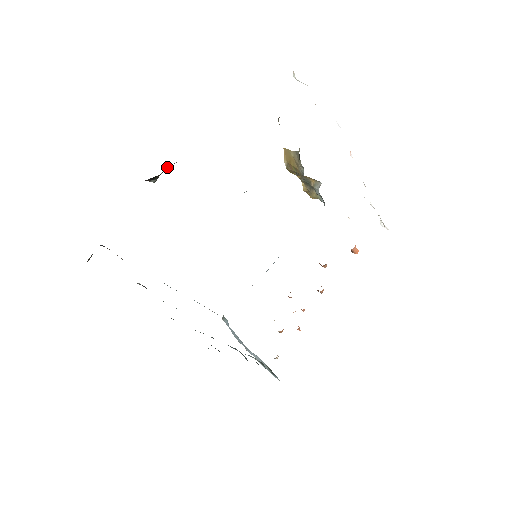
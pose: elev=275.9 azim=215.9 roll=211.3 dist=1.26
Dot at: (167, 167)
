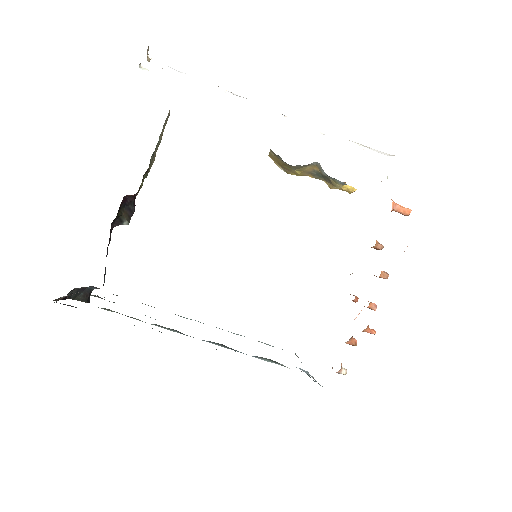
Dot at: (129, 206)
